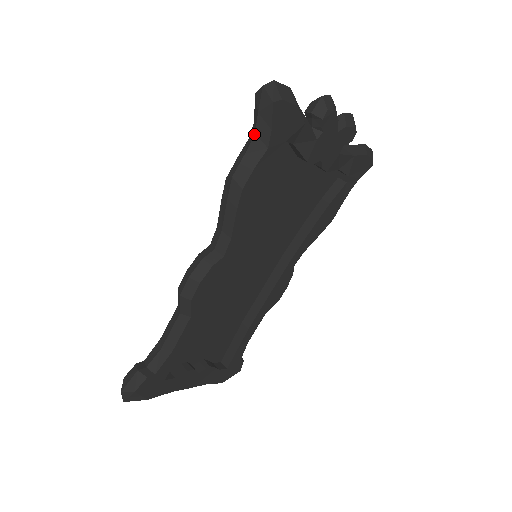
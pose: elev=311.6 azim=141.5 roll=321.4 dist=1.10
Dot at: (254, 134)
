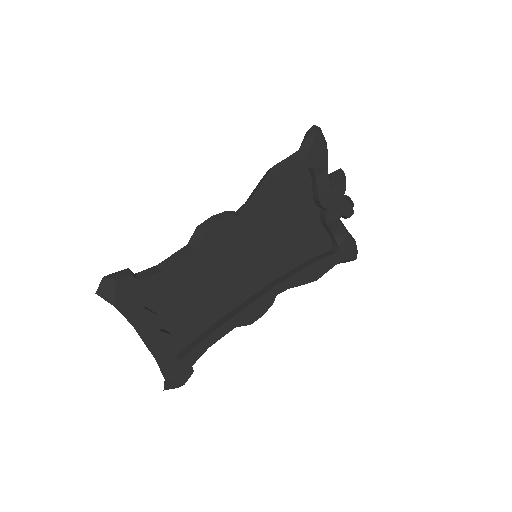
Dot at: occluded
